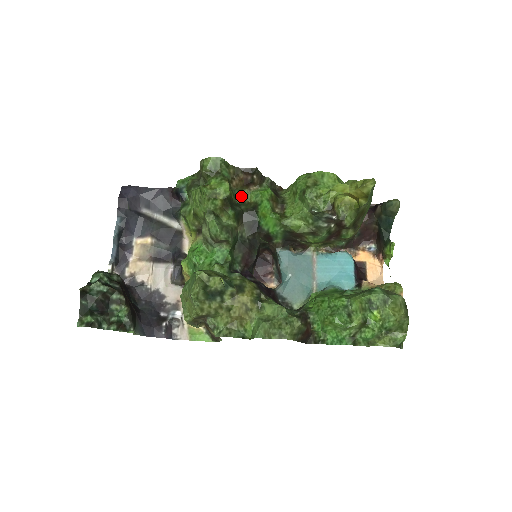
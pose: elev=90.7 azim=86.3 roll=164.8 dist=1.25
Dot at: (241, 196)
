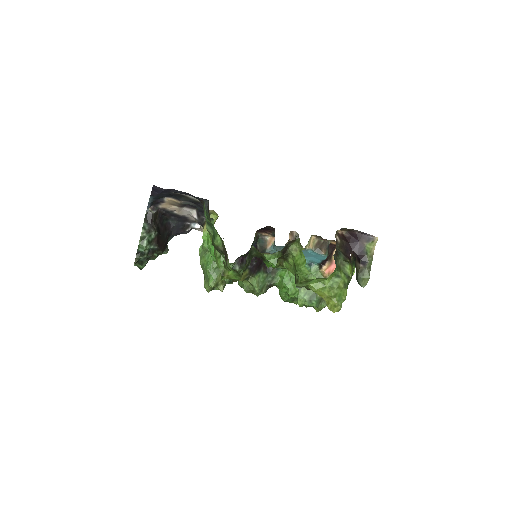
Dot at: occluded
